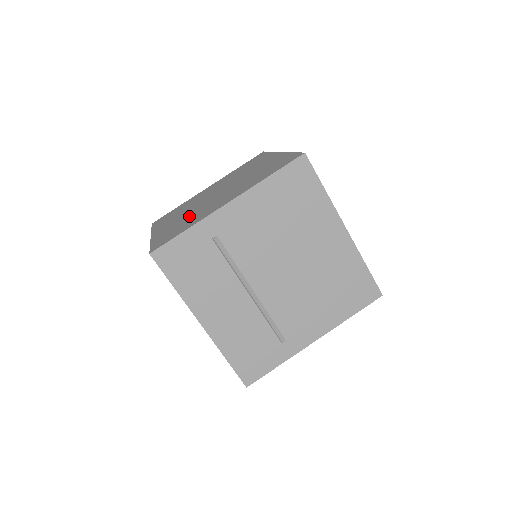
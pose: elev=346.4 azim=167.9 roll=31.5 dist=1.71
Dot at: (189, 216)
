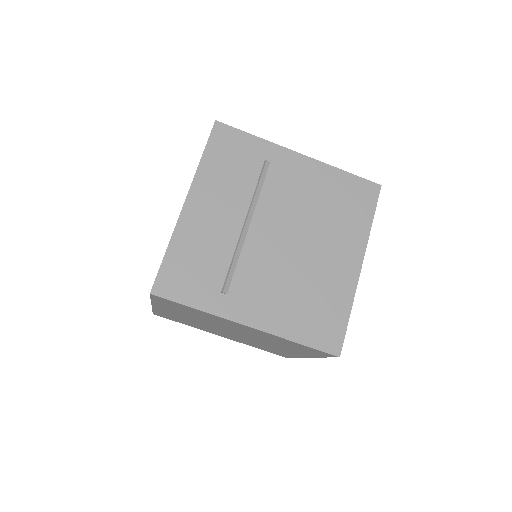
Dot at: occluded
